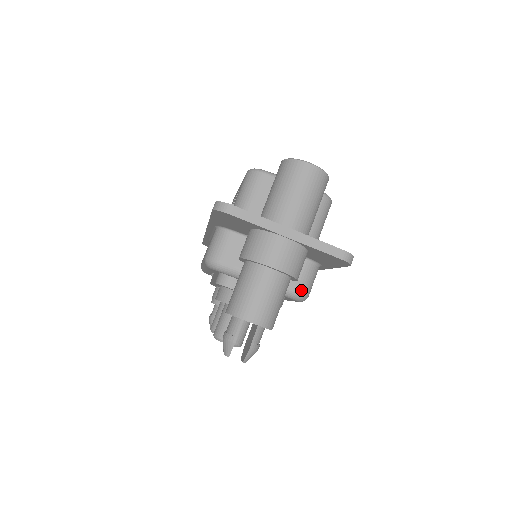
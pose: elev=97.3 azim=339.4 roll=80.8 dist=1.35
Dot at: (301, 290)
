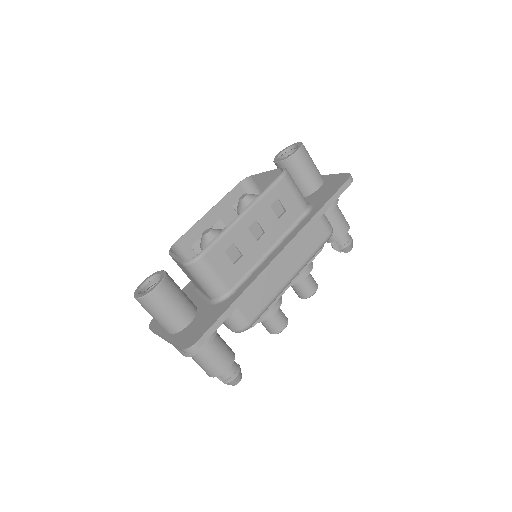
Dot at: (234, 330)
